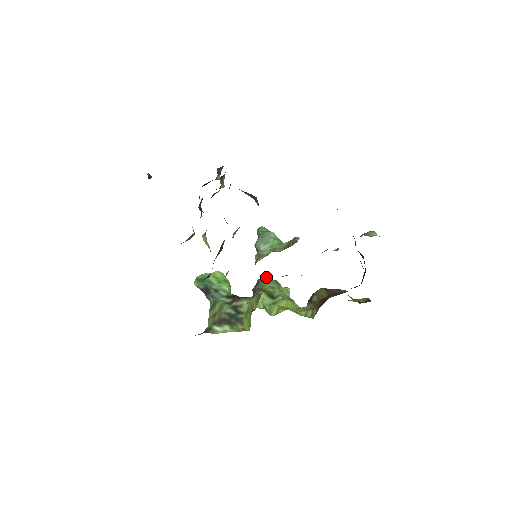
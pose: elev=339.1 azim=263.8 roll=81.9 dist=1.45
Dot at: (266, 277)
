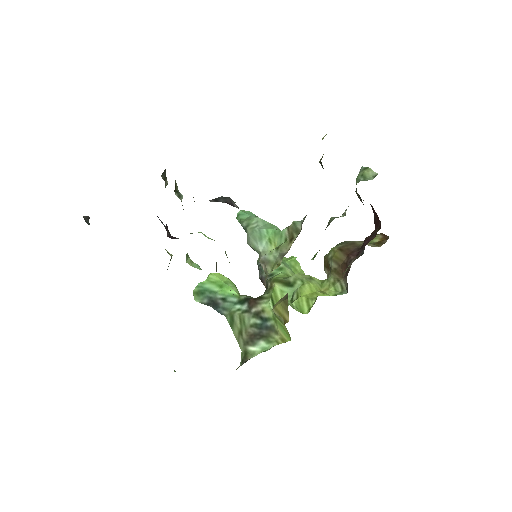
Dot at: occluded
